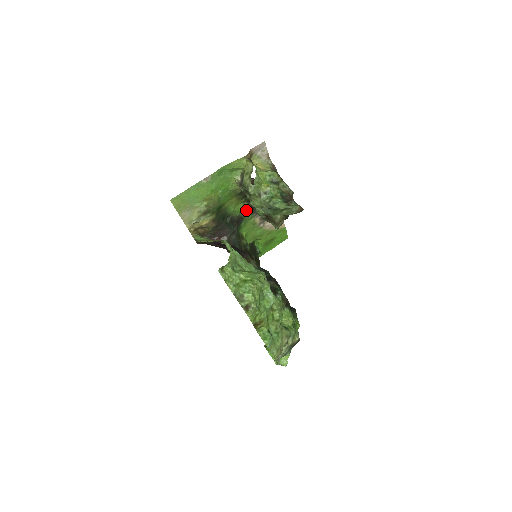
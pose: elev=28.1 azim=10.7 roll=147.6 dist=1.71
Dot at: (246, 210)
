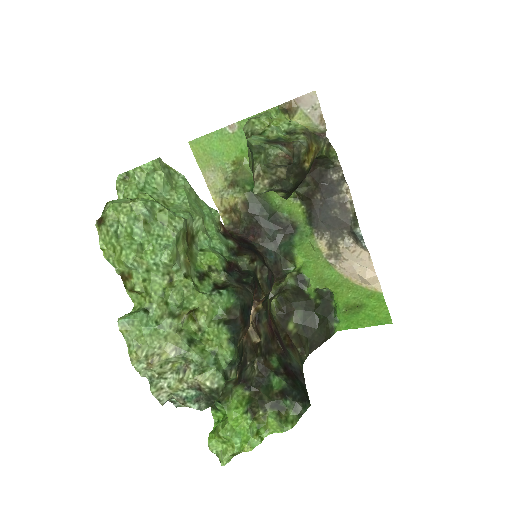
Dot at: (302, 216)
